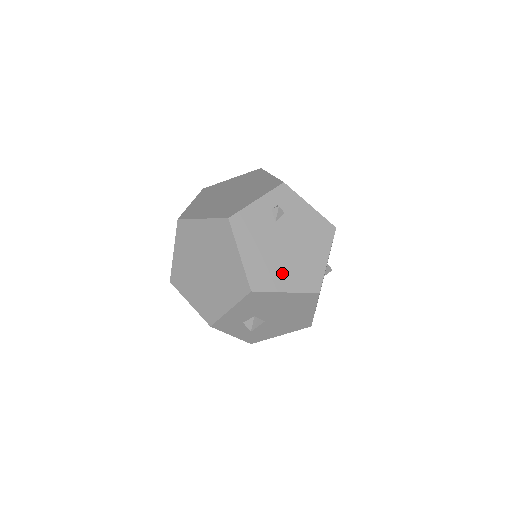
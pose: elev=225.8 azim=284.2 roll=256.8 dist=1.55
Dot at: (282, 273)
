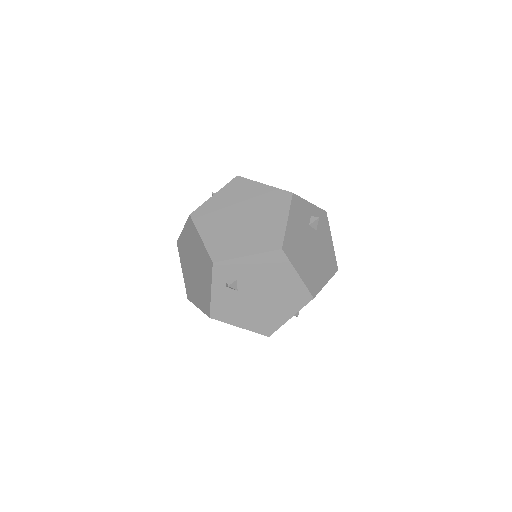
Dot at: (276, 312)
